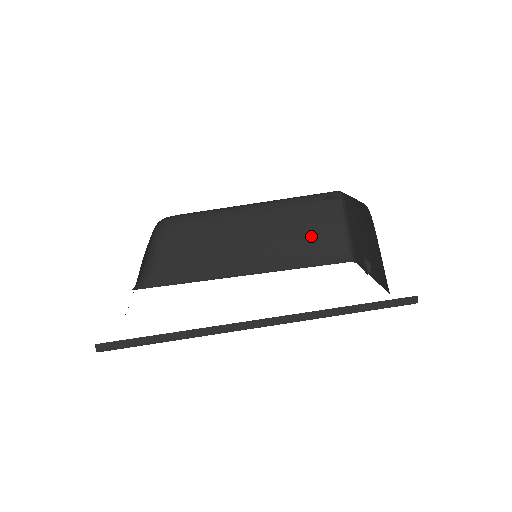
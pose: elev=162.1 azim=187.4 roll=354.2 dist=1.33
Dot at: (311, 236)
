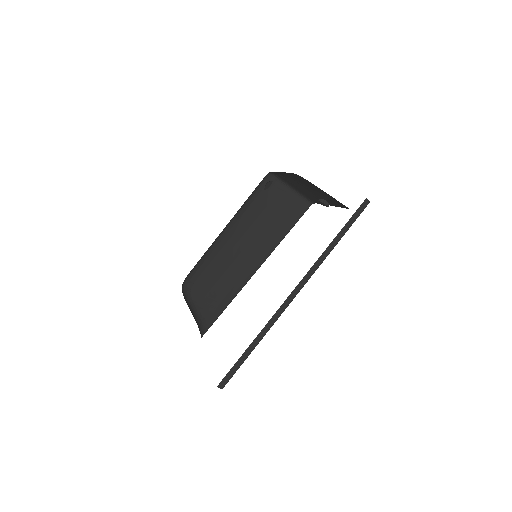
Dot at: (275, 212)
